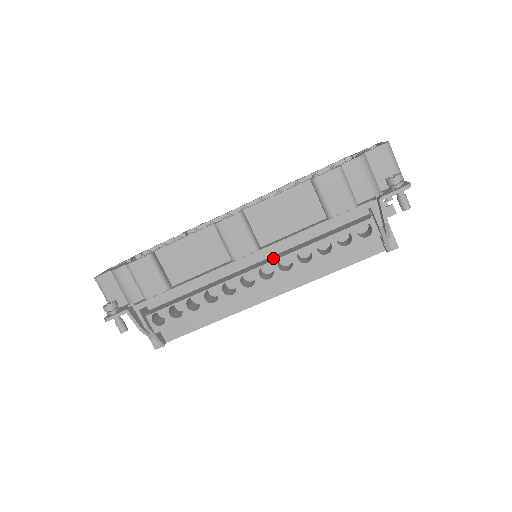
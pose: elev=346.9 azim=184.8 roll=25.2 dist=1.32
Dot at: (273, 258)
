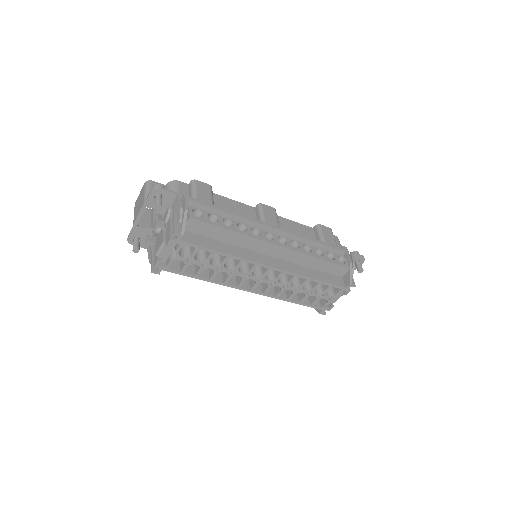
Dot at: occluded
